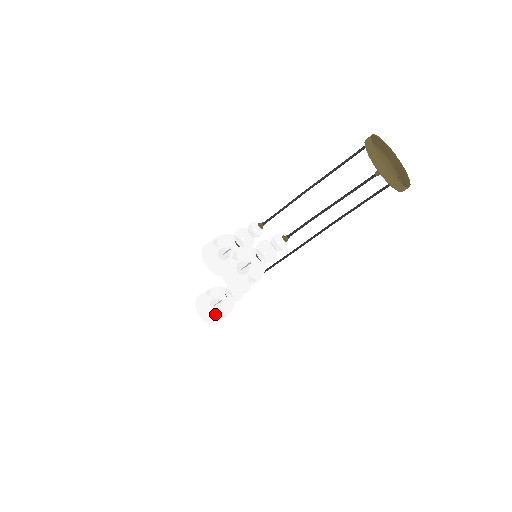
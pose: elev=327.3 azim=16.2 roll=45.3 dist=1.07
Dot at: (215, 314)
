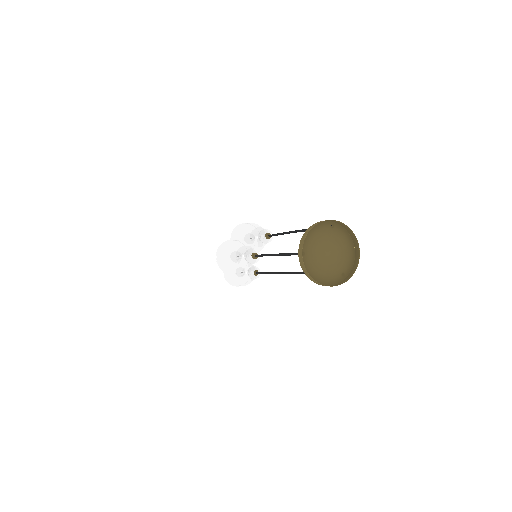
Dot at: (229, 277)
